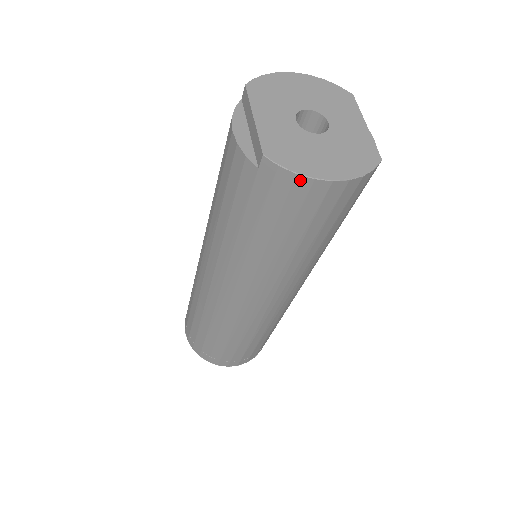
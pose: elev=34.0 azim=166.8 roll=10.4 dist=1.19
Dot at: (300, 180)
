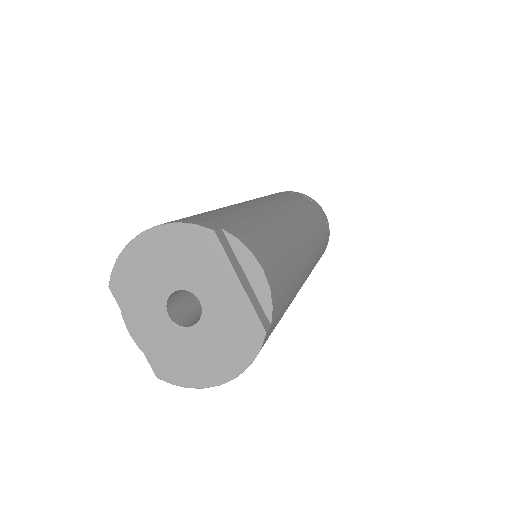
Dot at: (198, 385)
